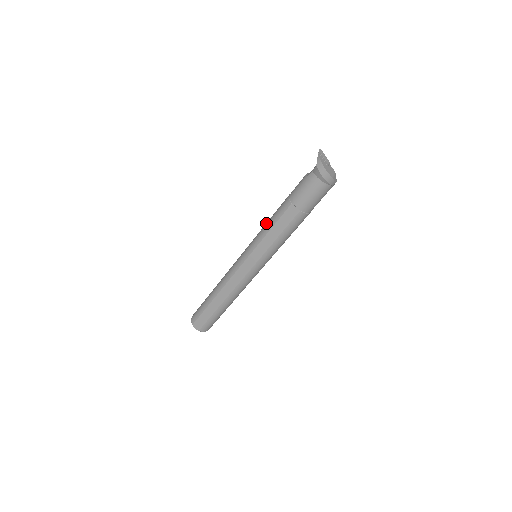
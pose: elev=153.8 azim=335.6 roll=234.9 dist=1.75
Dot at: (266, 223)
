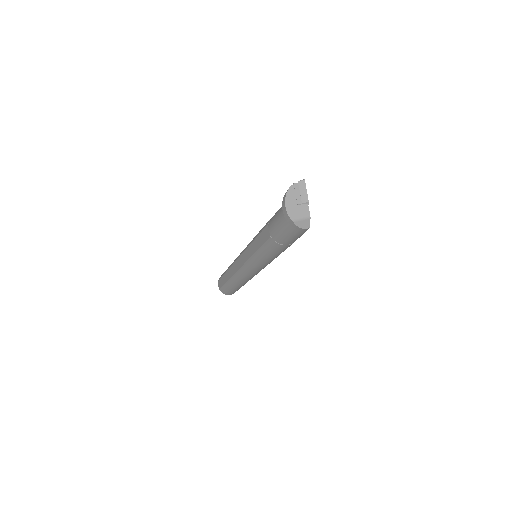
Dot at: occluded
